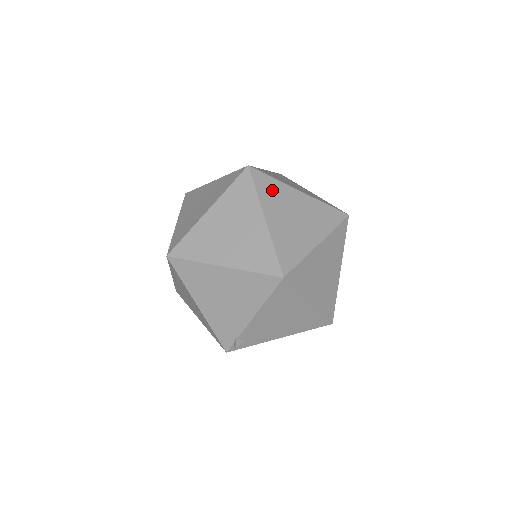
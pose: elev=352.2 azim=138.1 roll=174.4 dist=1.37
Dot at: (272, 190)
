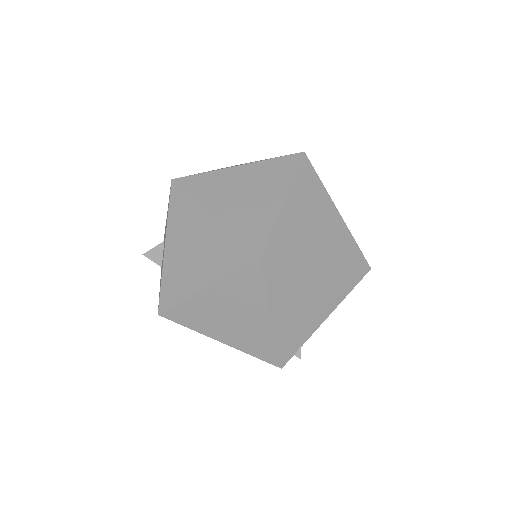
Dot at: occluded
